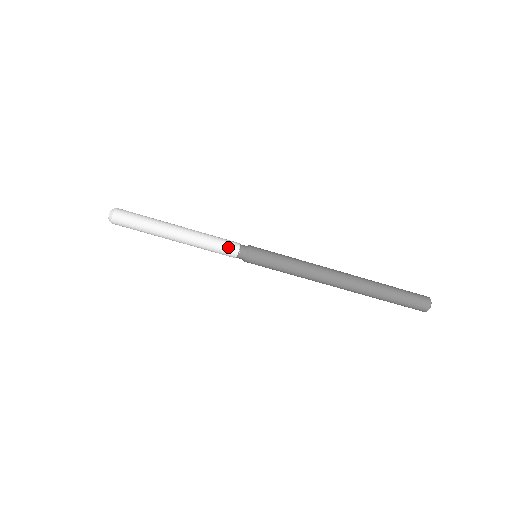
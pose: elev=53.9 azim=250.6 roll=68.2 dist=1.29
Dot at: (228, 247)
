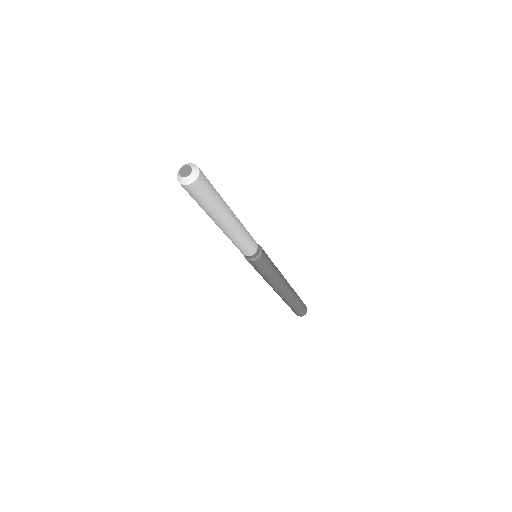
Dot at: (244, 251)
